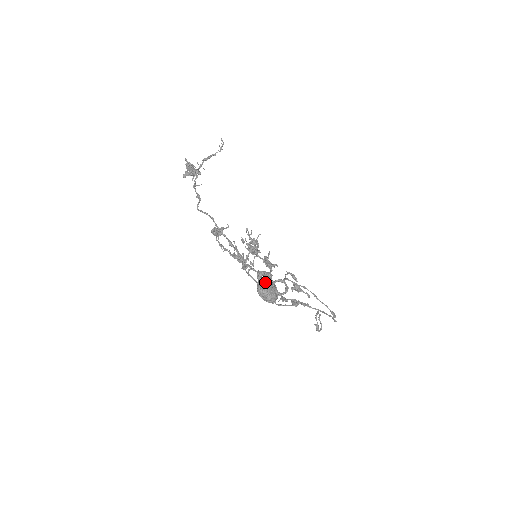
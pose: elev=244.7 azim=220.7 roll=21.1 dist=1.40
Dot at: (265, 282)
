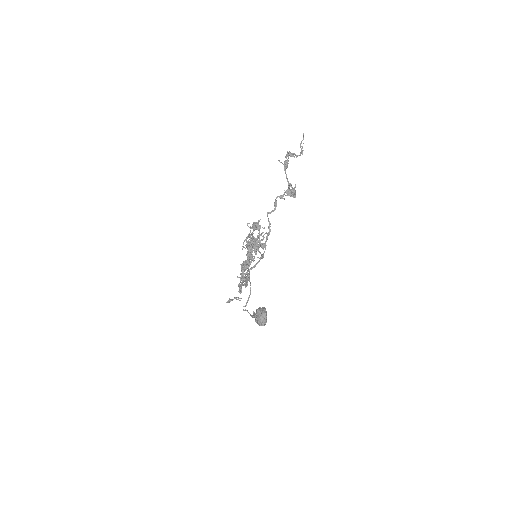
Dot at: (266, 312)
